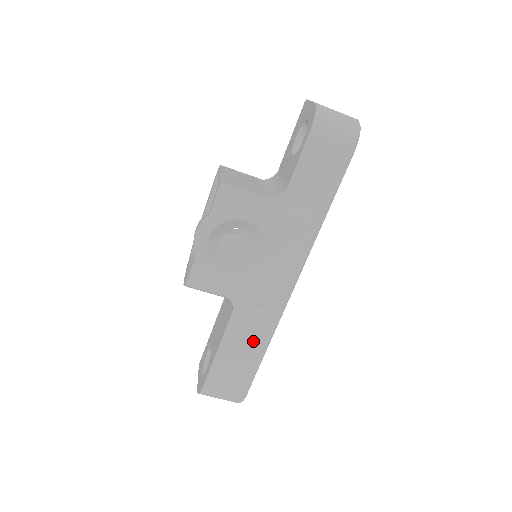
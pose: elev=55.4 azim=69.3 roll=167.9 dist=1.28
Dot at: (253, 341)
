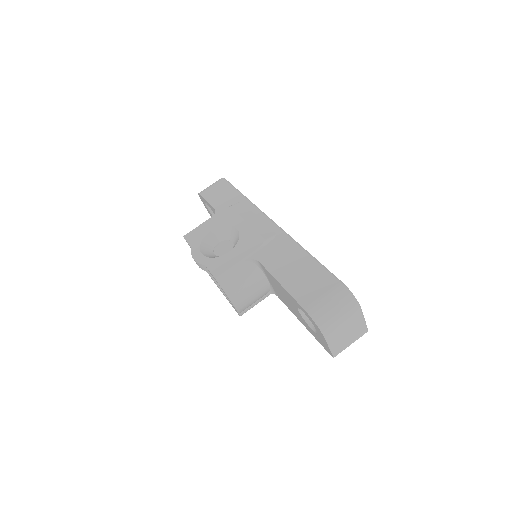
Dot at: (292, 257)
